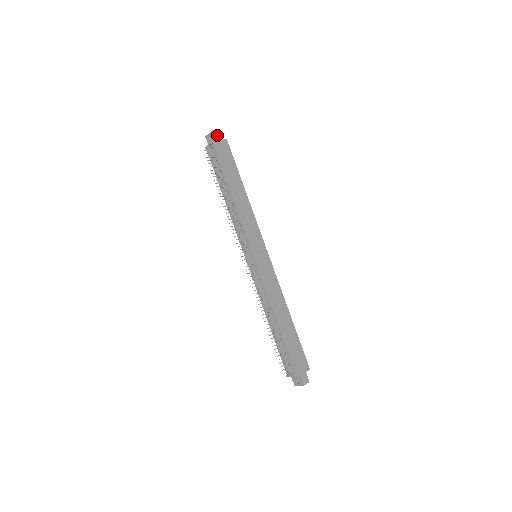
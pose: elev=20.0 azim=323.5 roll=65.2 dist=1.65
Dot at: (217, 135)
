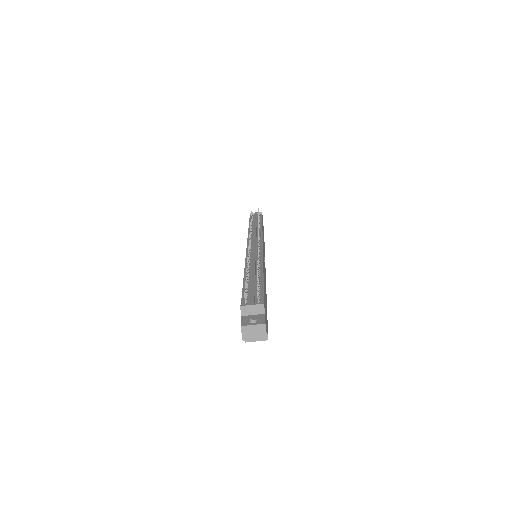
Dot at: occluded
